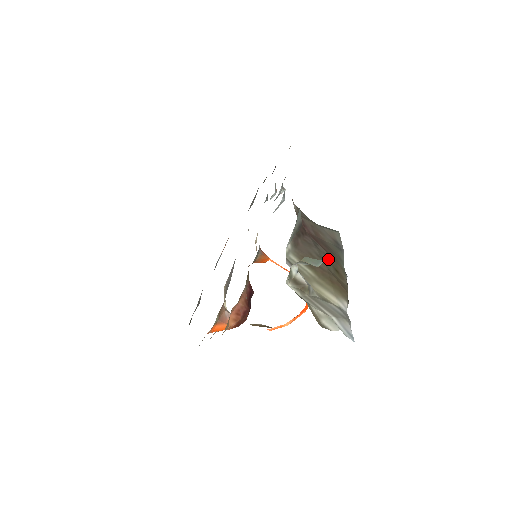
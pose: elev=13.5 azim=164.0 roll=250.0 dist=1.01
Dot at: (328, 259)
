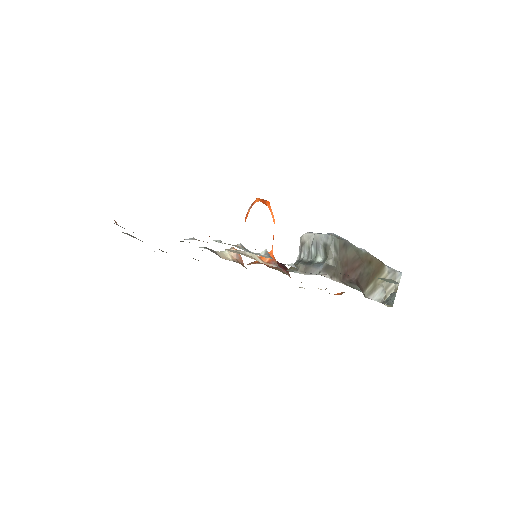
Dot at: (366, 268)
